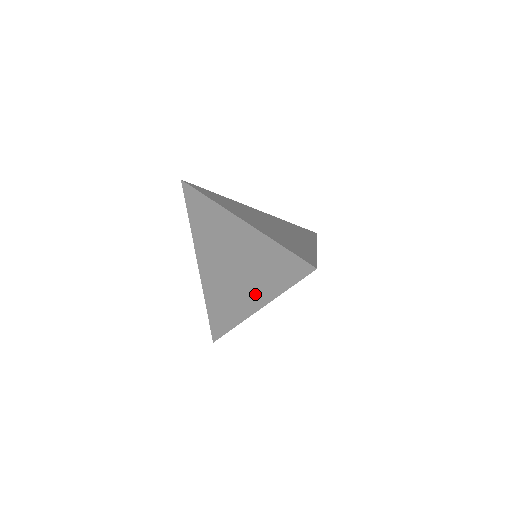
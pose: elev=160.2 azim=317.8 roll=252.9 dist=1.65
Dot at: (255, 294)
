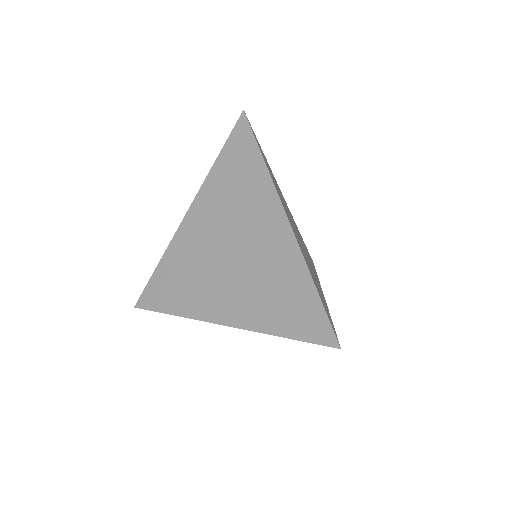
Dot at: (235, 307)
